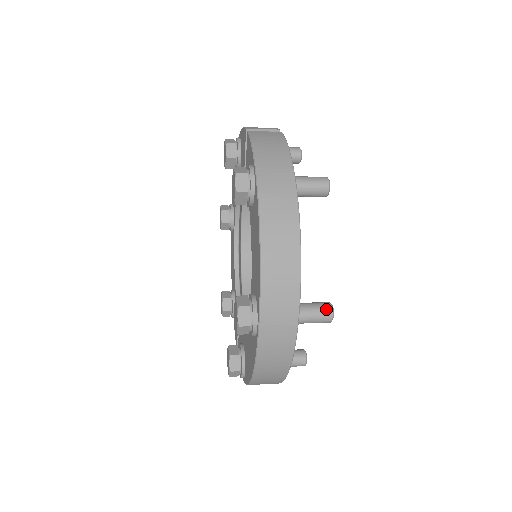
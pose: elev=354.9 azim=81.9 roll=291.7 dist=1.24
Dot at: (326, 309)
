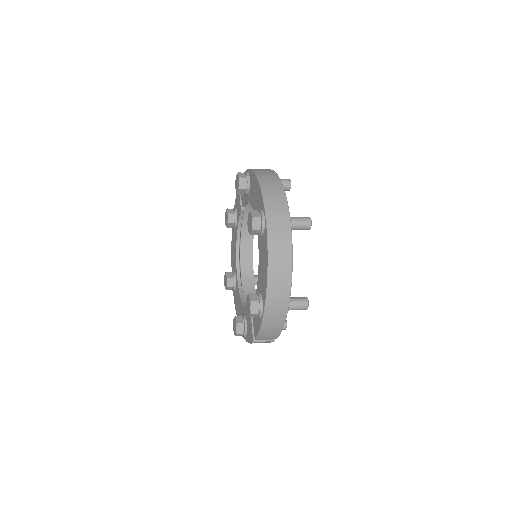
Dot at: (305, 217)
